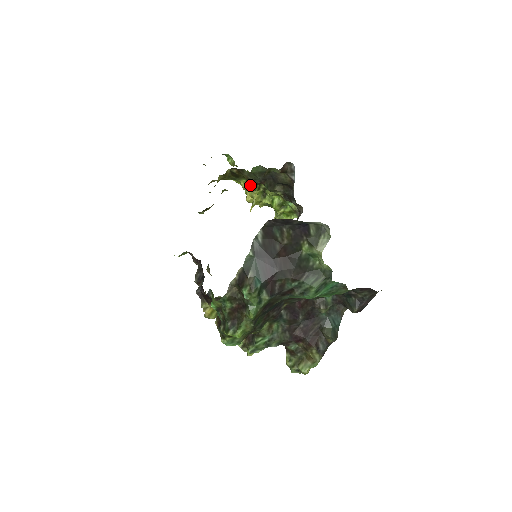
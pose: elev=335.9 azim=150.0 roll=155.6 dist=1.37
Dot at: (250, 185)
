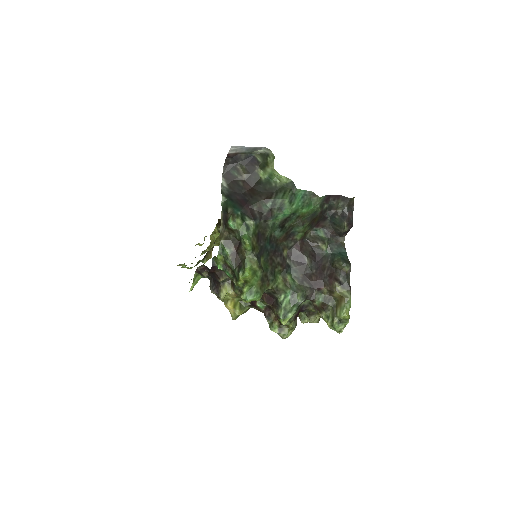
Dot at: occluded
